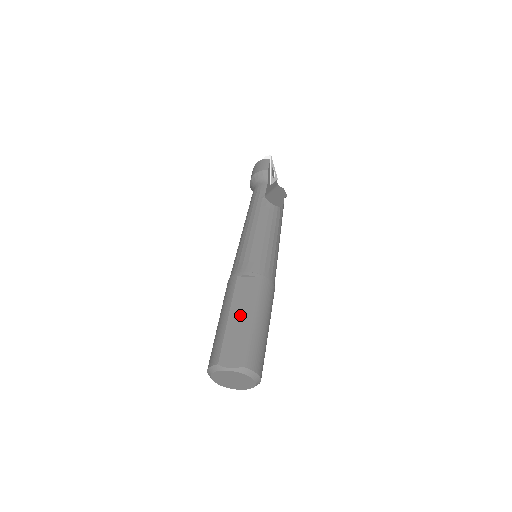
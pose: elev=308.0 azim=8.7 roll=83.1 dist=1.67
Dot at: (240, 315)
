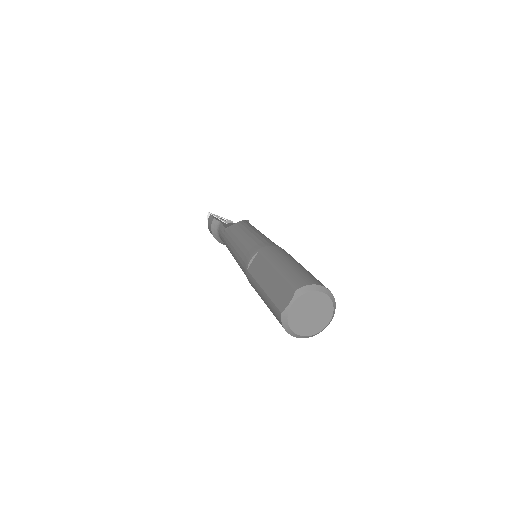
Dot at: (267, 278)
